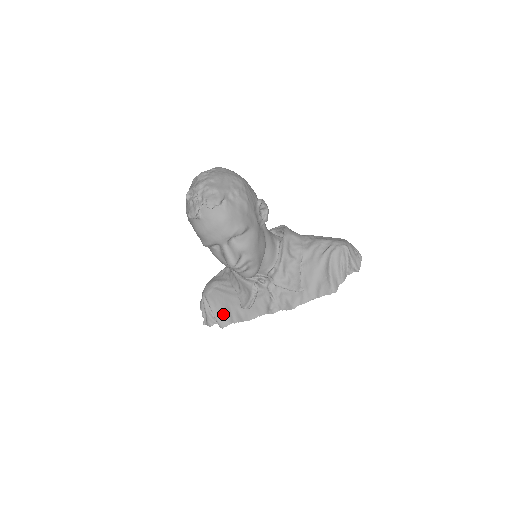
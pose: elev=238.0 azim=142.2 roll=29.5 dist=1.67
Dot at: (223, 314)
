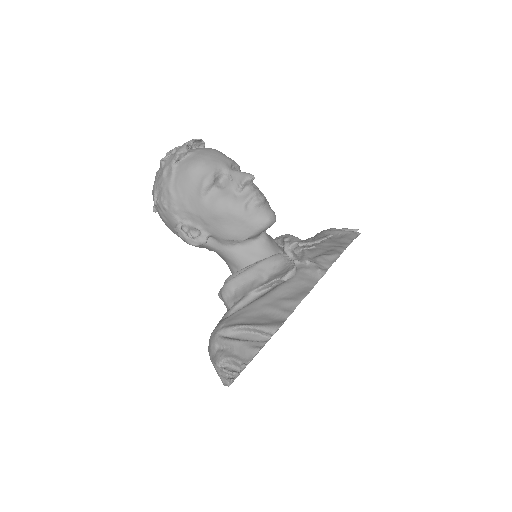
Dot at: (265, 319)
